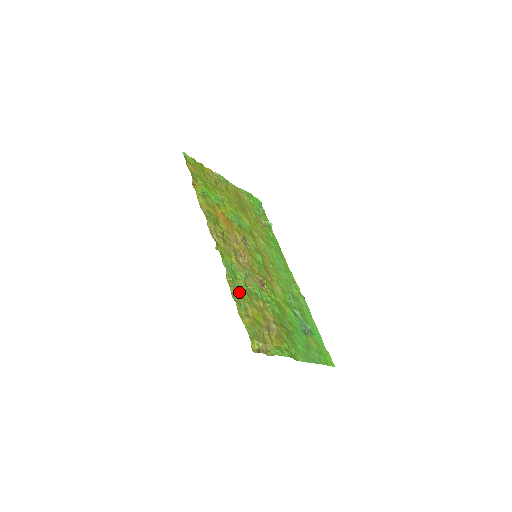
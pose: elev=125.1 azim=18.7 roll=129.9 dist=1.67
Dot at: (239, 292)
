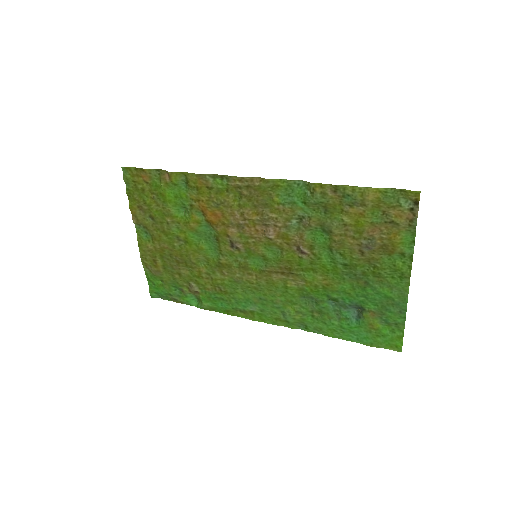
Dot at: (326, 203)
